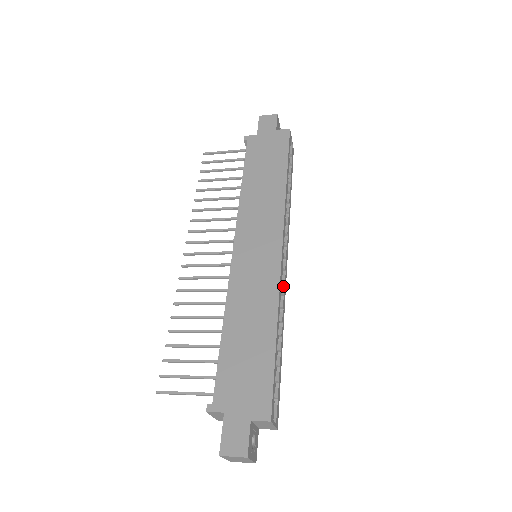
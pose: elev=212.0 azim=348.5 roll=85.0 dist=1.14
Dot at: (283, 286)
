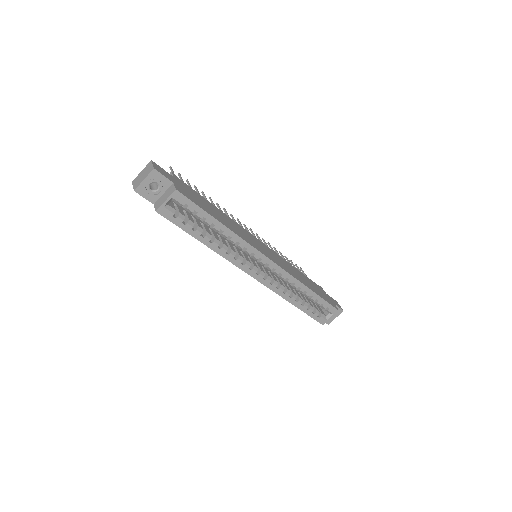
Dot at: occluded
